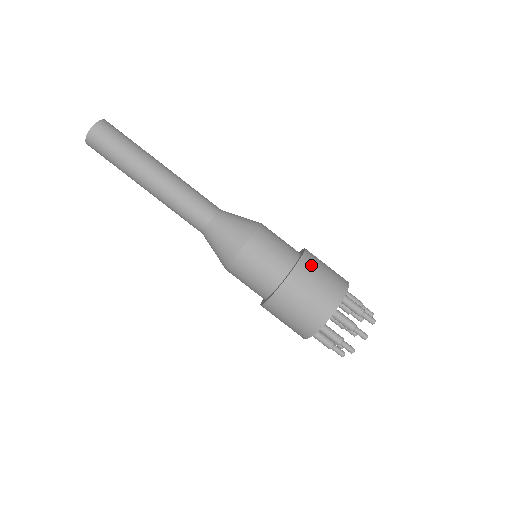
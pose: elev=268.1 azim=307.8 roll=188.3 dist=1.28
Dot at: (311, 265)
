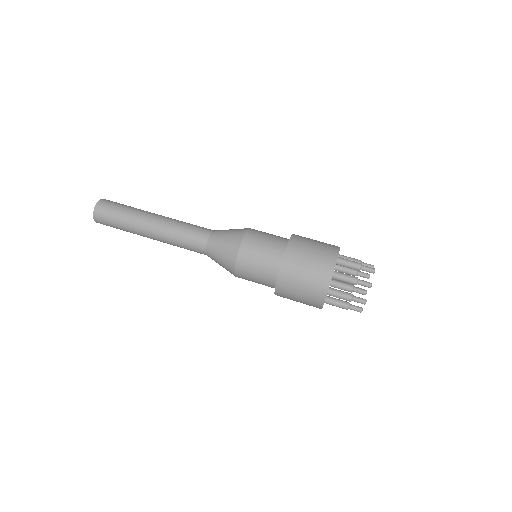
Dot at: occluded
